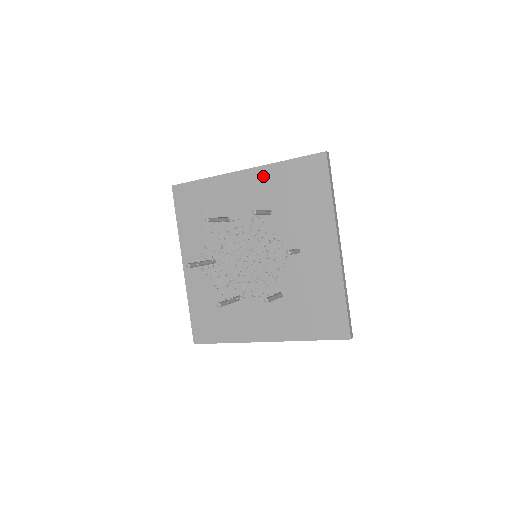
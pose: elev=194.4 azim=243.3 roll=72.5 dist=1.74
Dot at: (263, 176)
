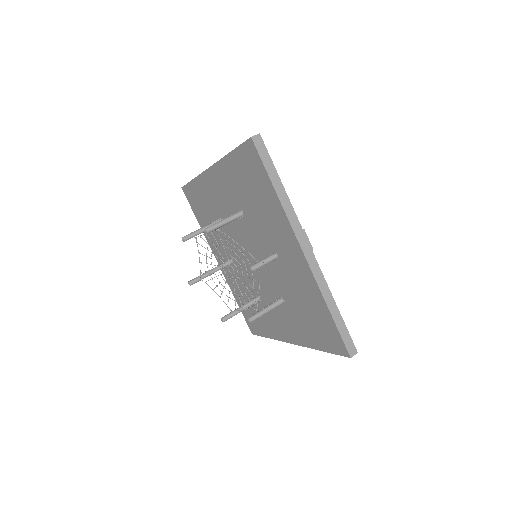
Dot at: (223, 173)
